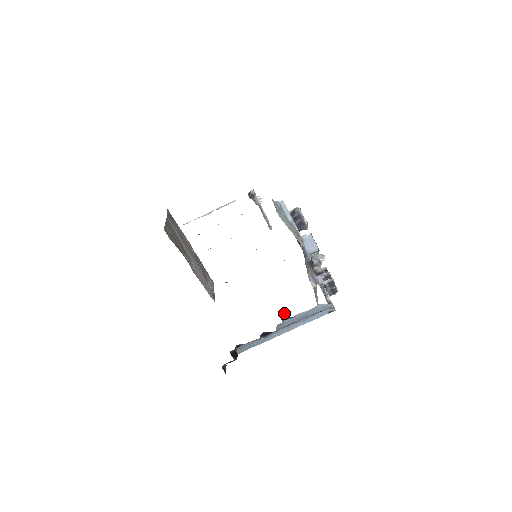
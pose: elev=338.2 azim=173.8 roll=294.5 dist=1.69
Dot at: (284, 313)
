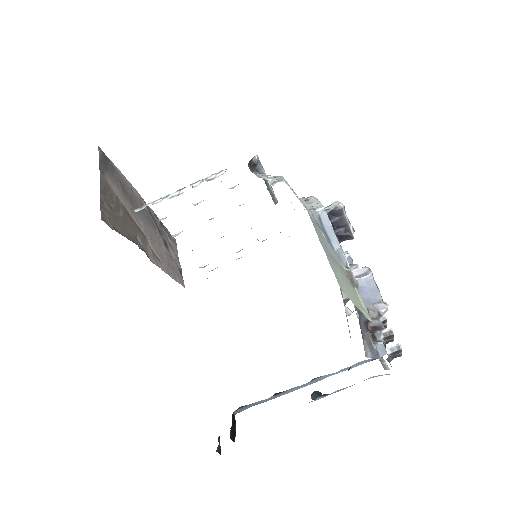
Dot at: (317, 391)
